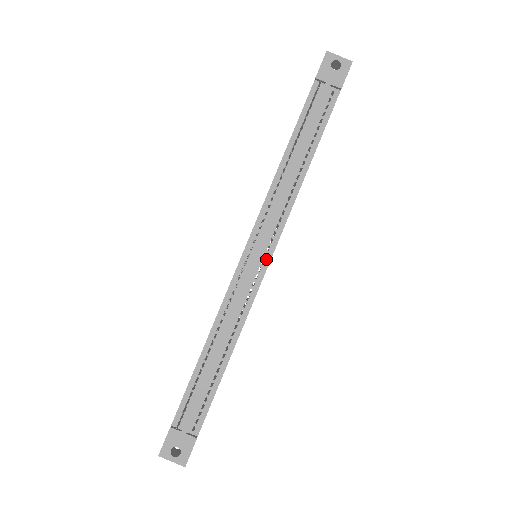
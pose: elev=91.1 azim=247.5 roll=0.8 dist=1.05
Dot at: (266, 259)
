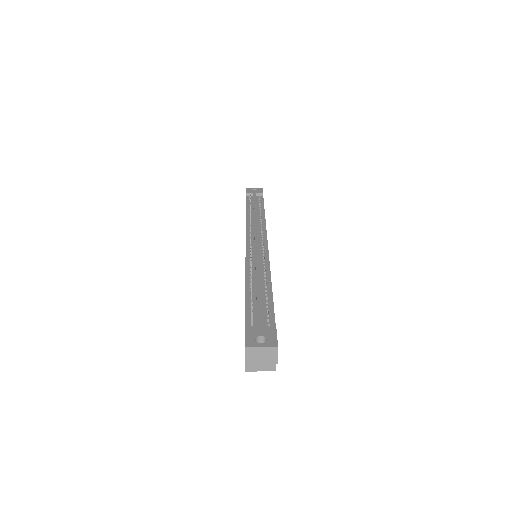
Dot at: (264, 243)
